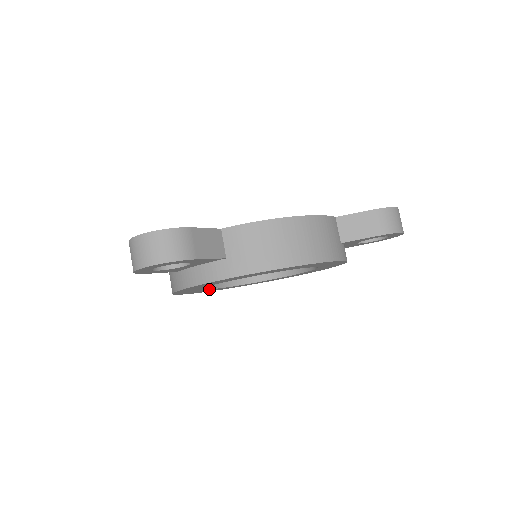
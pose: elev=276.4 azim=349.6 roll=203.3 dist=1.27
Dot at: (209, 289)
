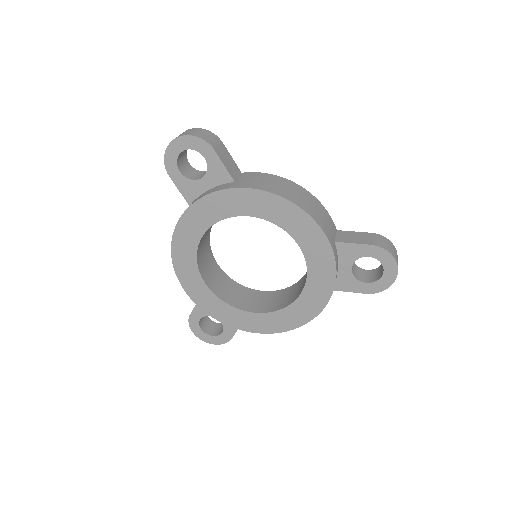
Dot at: (200, 276)
